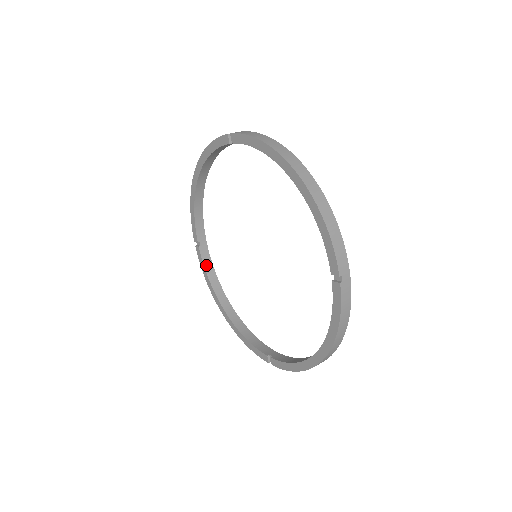
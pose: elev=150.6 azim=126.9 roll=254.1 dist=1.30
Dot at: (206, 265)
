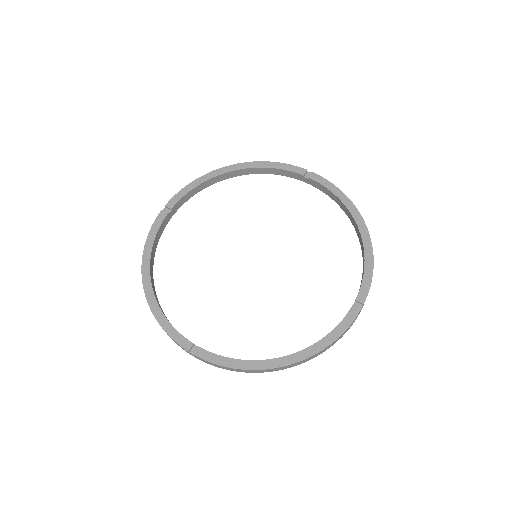
Dot at: (221, 357)
